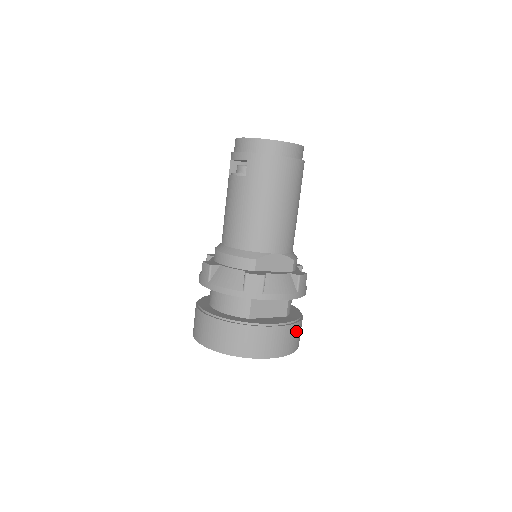
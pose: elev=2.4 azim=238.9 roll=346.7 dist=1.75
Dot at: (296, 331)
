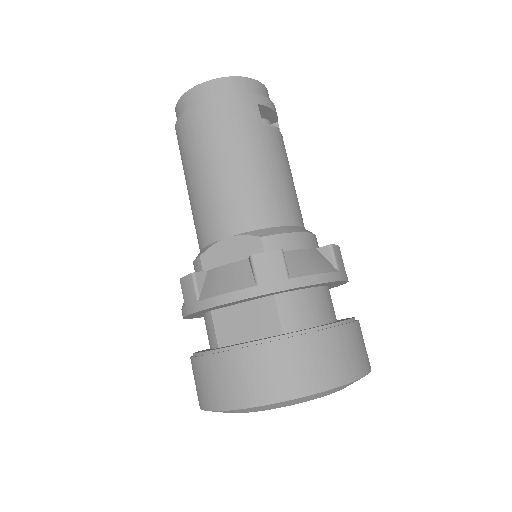
Dot at: (288, 356)
